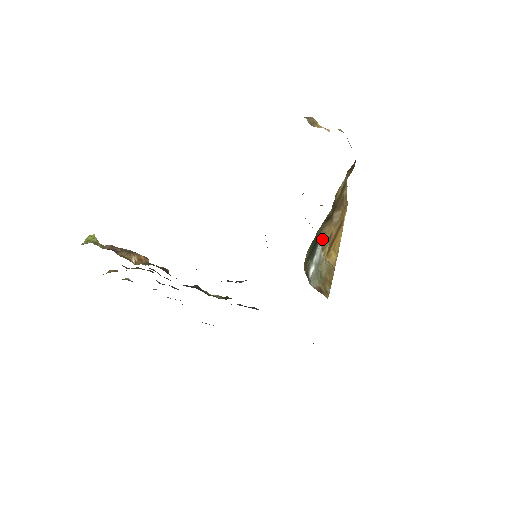
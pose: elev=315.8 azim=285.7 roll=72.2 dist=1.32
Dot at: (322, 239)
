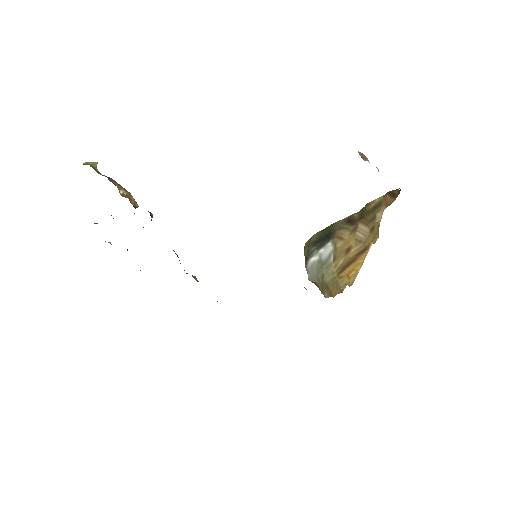
Dot at: (337, 243)
